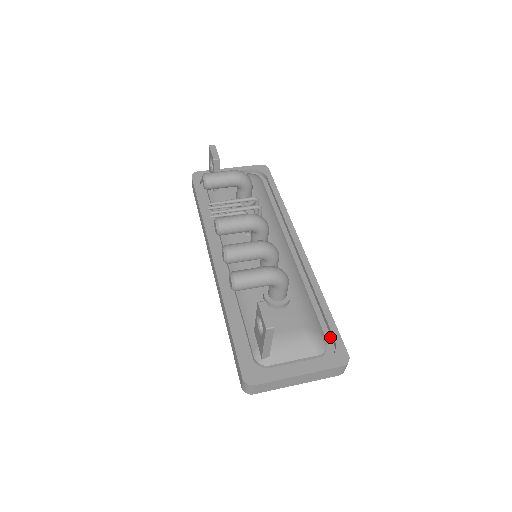
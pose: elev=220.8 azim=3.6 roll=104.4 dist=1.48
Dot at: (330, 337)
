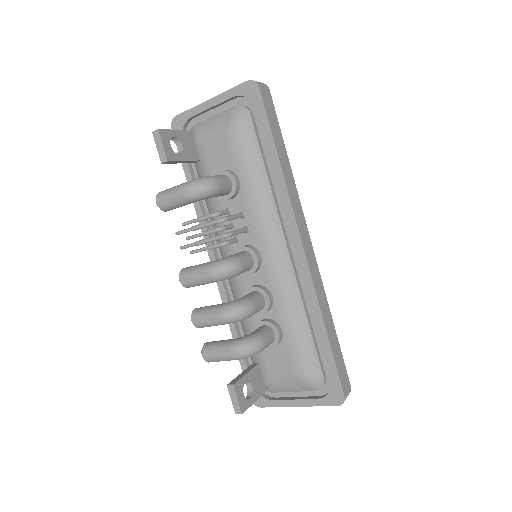
Dot at: (330, 369)
